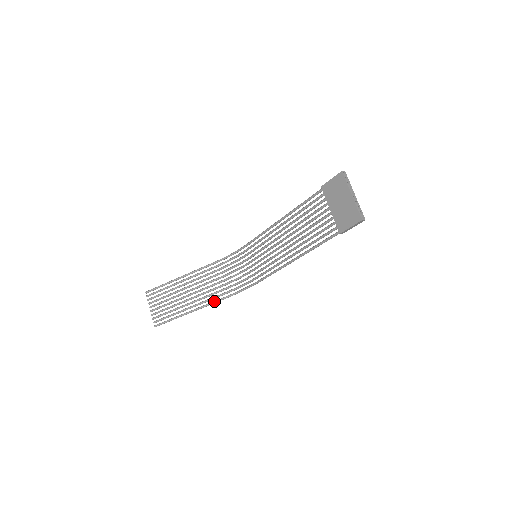
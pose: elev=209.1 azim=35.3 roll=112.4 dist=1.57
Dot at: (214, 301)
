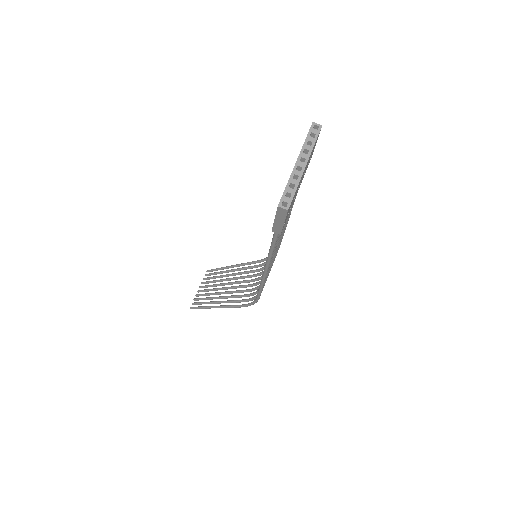
Dot at: (230, 305)
